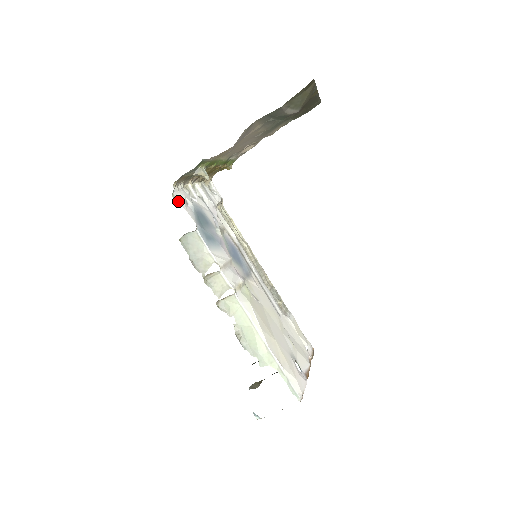
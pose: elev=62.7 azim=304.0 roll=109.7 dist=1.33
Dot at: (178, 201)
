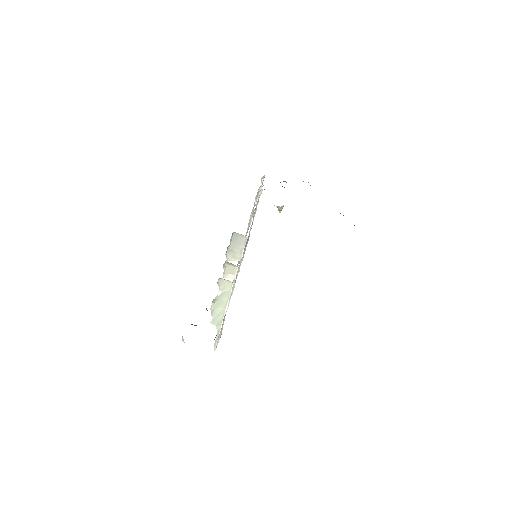
Dot at: occluded
